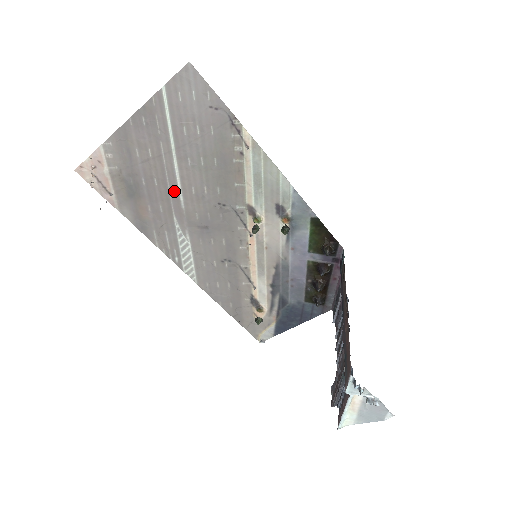
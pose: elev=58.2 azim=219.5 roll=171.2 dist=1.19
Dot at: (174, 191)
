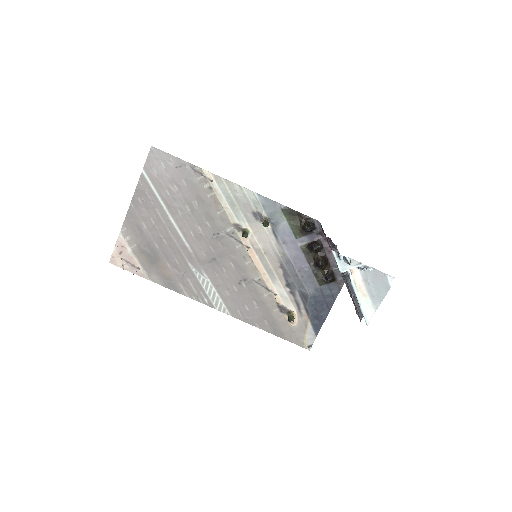
Dot at: (180, 242)
